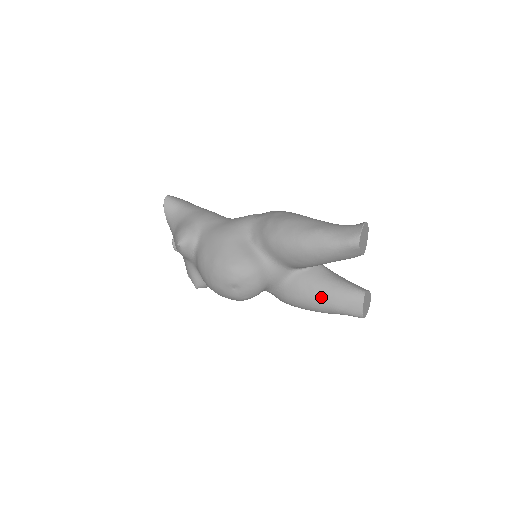
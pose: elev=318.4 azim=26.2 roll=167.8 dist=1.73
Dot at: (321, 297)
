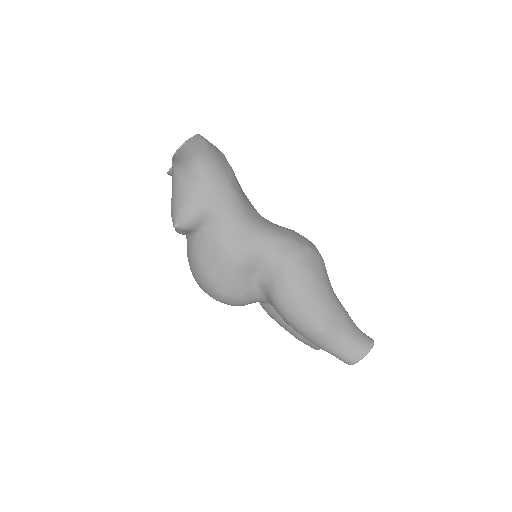
Dot at: (291, 330)
